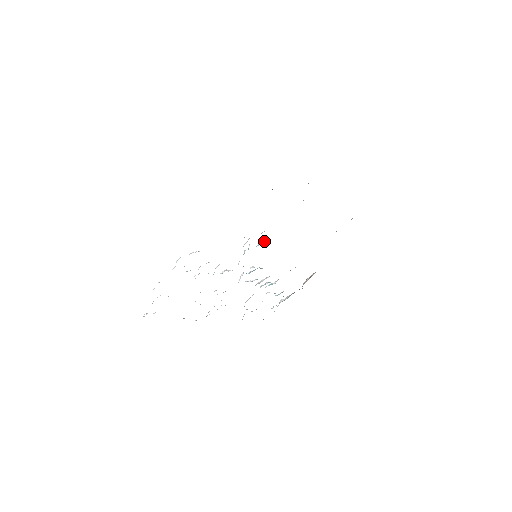
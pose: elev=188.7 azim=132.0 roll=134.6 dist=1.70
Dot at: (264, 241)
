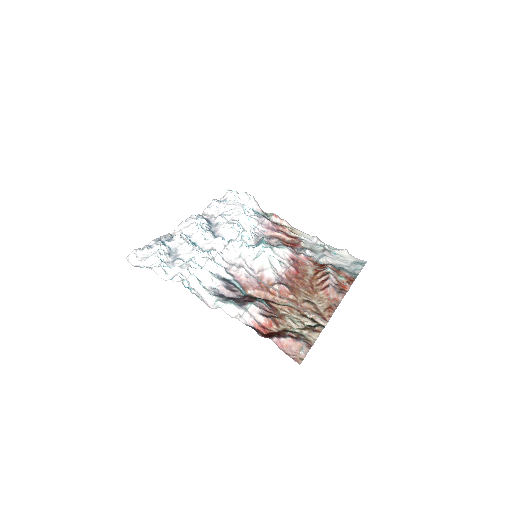
Dot at: (273, 254)
